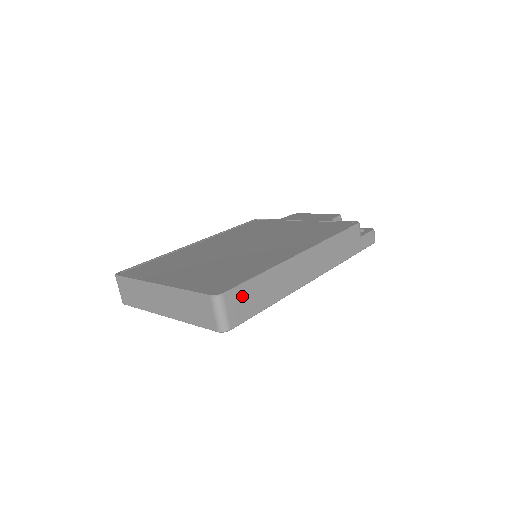
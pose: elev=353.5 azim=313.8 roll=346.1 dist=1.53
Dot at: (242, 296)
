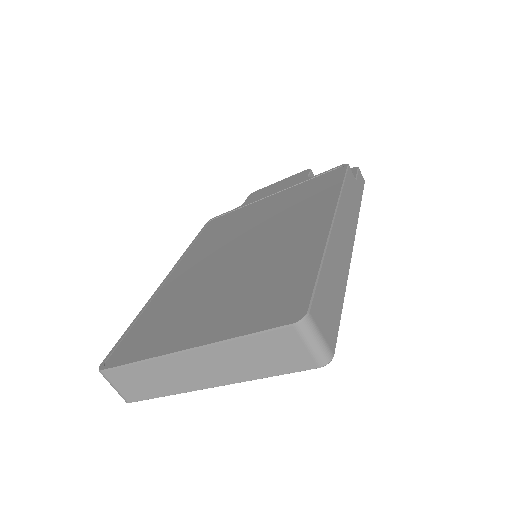
Dot at: (322, 304)
